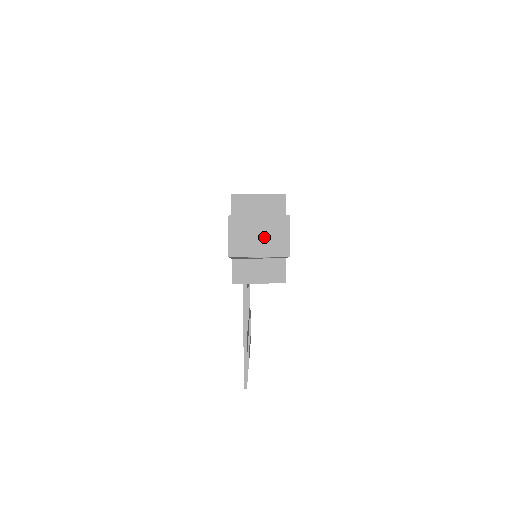
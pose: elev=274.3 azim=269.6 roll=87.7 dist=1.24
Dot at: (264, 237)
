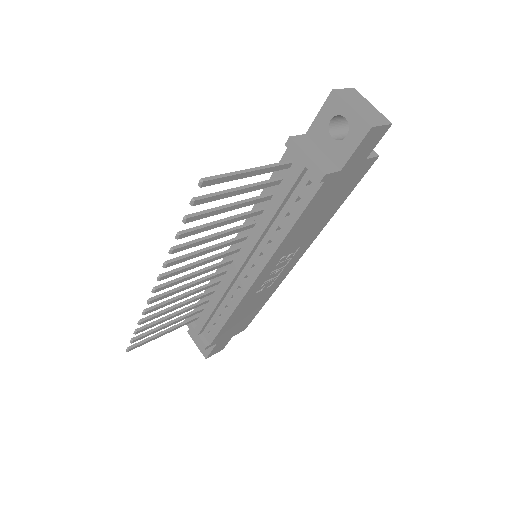
Dot at: (365, 110)
